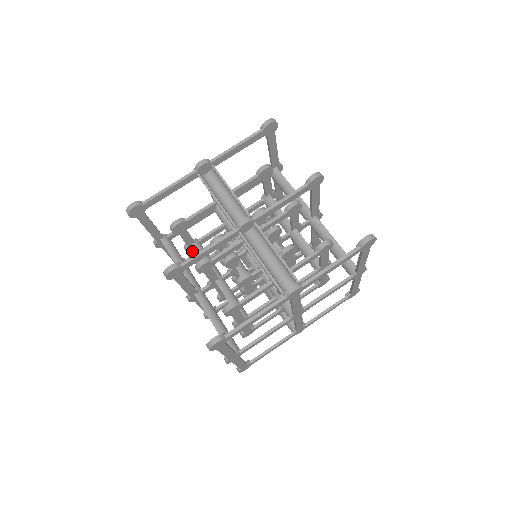
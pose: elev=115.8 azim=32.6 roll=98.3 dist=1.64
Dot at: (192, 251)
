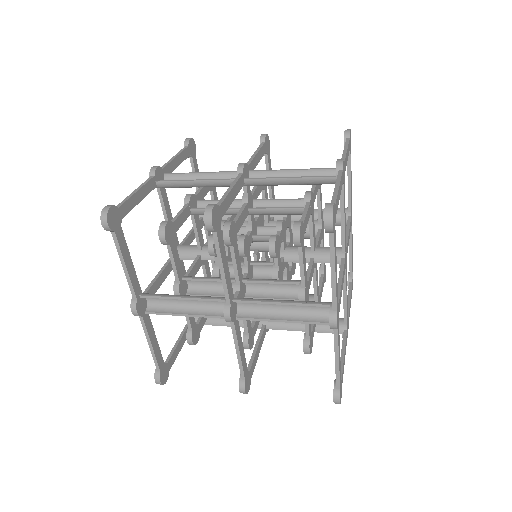
Dot at: occluded
